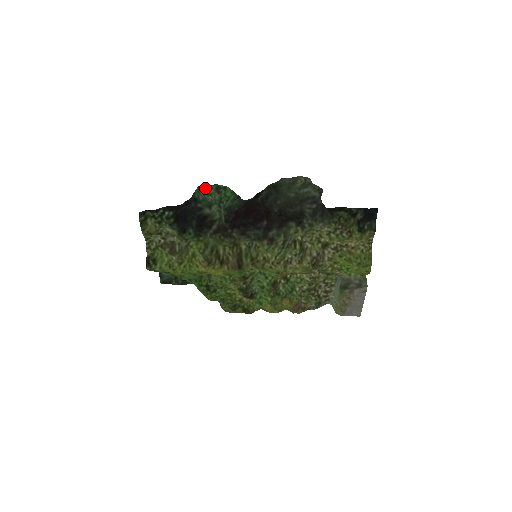
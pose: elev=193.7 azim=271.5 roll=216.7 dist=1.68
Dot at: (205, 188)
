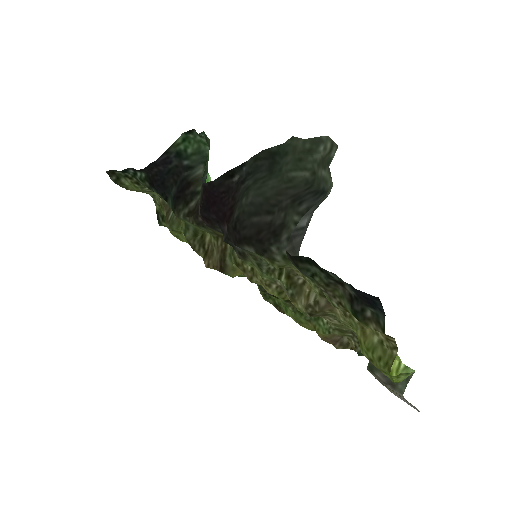
Dot at: (196, 135)
